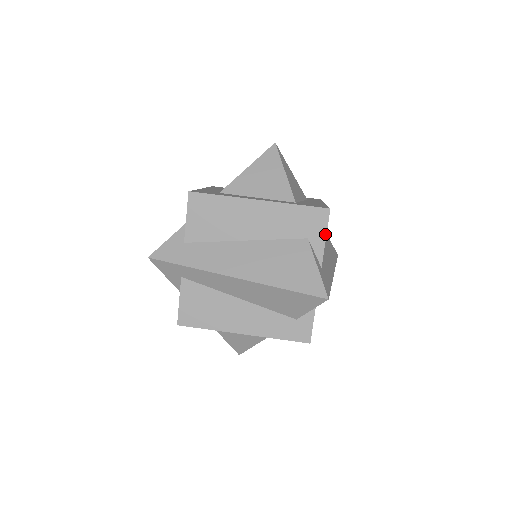
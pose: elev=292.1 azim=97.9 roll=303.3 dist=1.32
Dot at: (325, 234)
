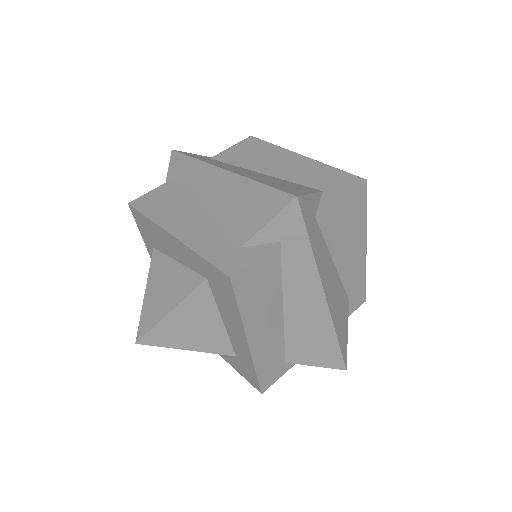
Dot at: (344, 194)
